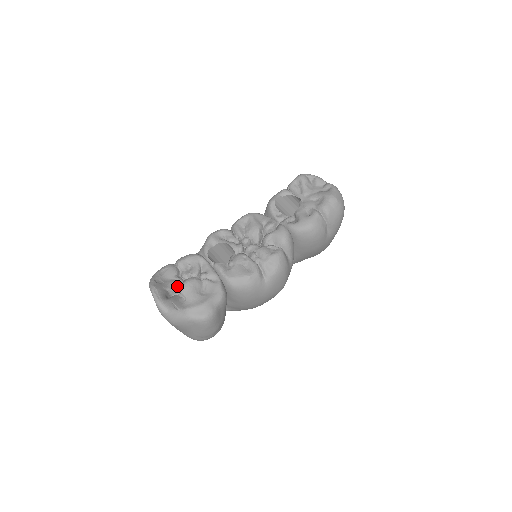
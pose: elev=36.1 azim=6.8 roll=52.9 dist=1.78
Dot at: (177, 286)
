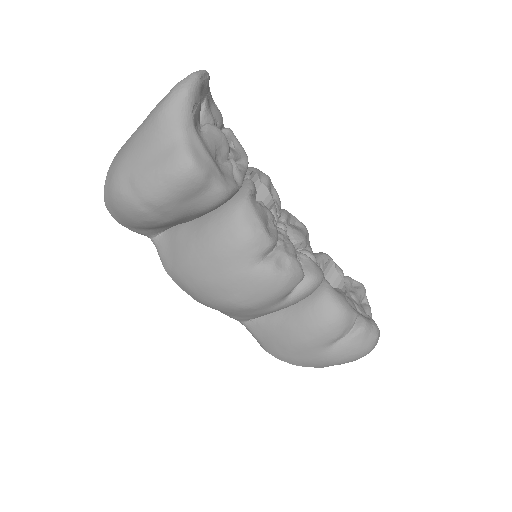
Dot at: (210, 121)
